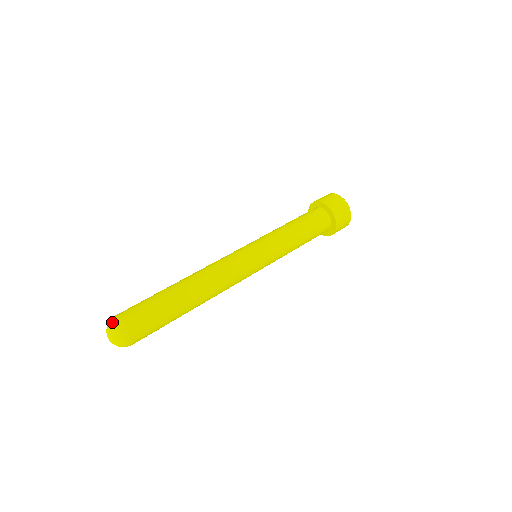
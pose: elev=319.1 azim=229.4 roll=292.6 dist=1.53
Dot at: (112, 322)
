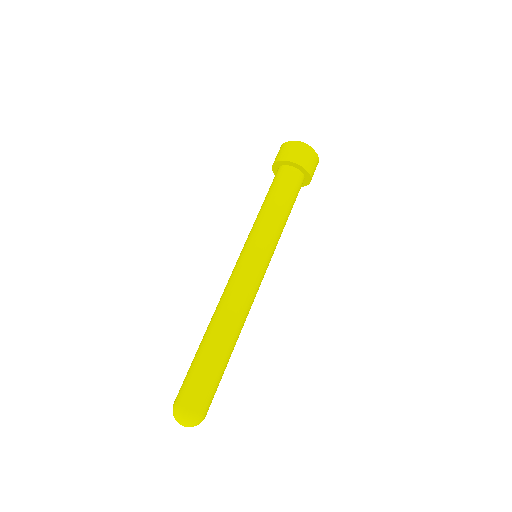
Dot at: (187, 417)
